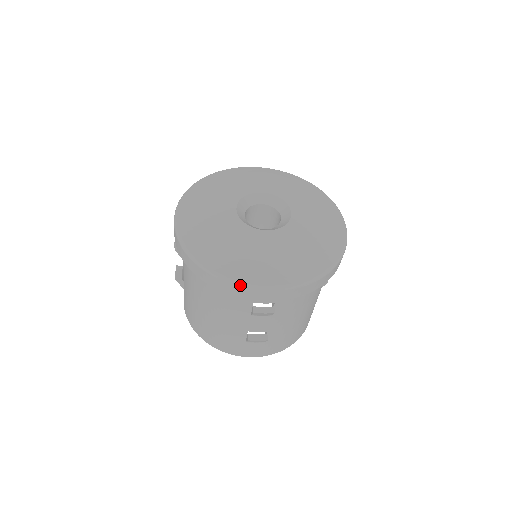
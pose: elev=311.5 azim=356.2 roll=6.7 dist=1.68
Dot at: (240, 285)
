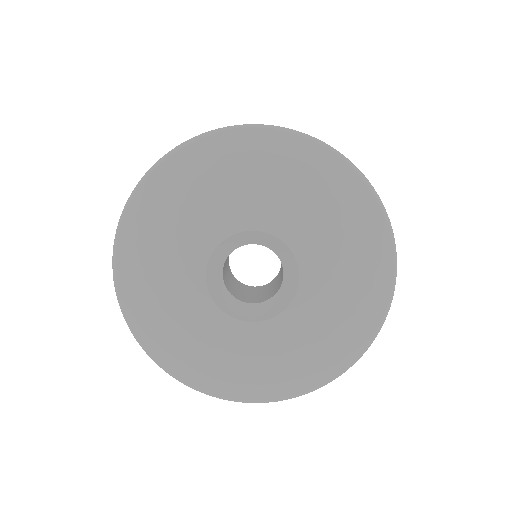
Dot at: occluded
